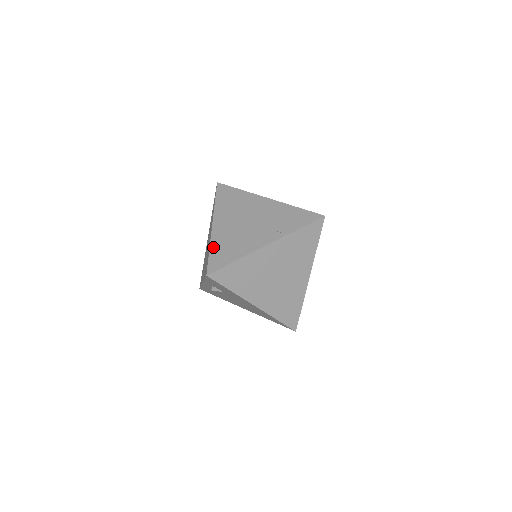
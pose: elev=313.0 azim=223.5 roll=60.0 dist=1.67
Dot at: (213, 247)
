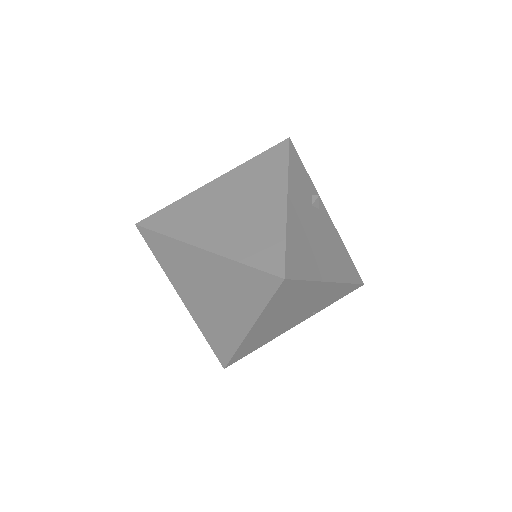
Dot at: (241, 350)
